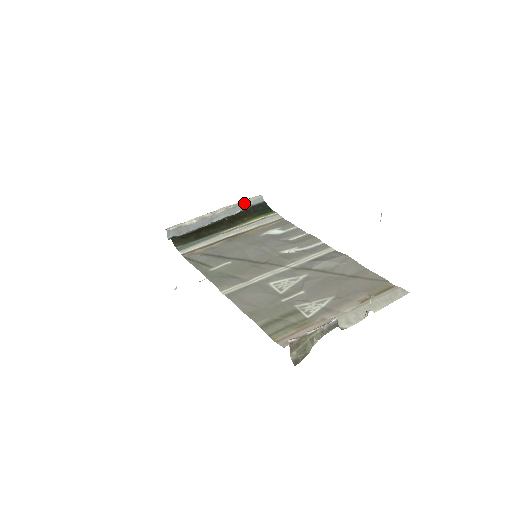
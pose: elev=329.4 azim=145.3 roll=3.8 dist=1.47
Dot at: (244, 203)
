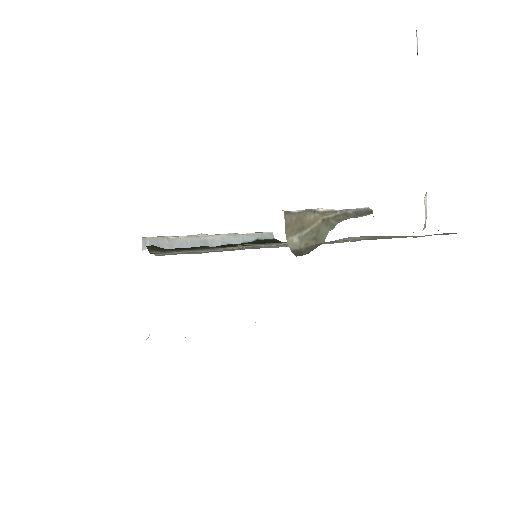
Dot at: (248, 234)
